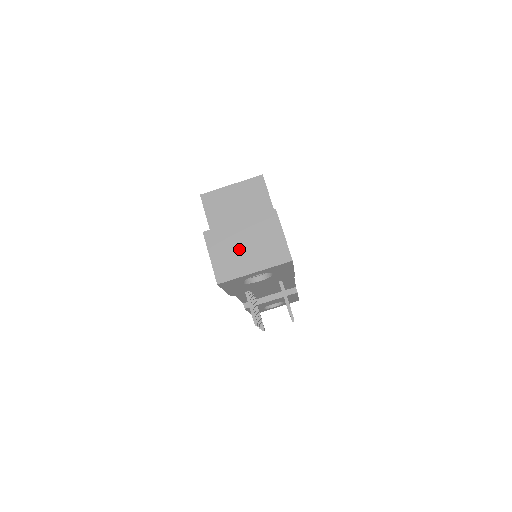
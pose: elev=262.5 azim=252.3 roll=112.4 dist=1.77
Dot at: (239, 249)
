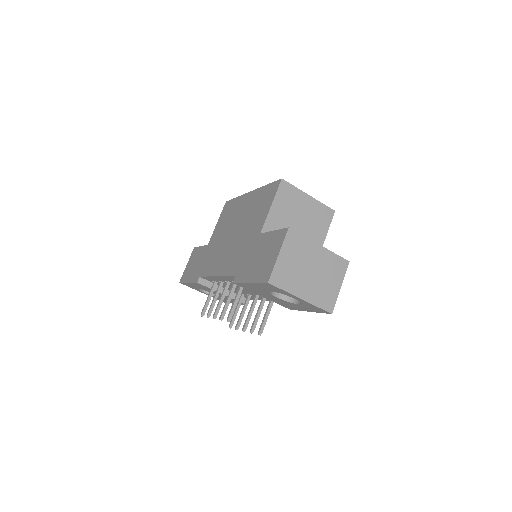
Dot at: (304, 269)
